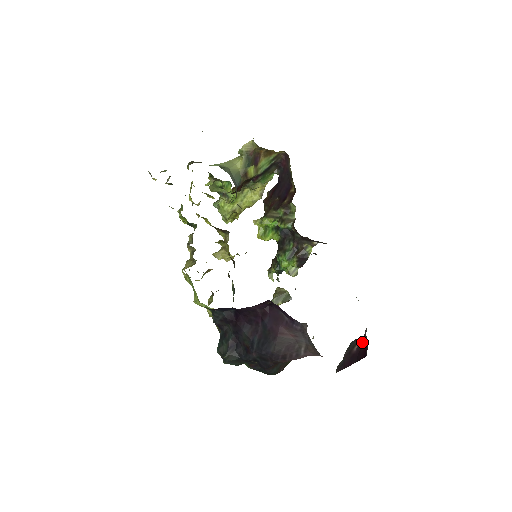
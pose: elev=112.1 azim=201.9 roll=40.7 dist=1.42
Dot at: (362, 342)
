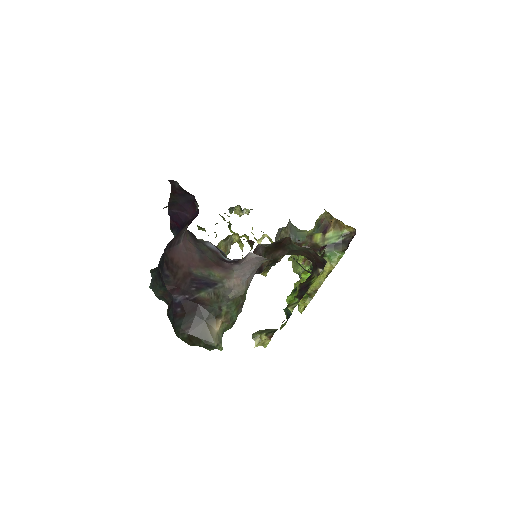
Dot at: occluded
